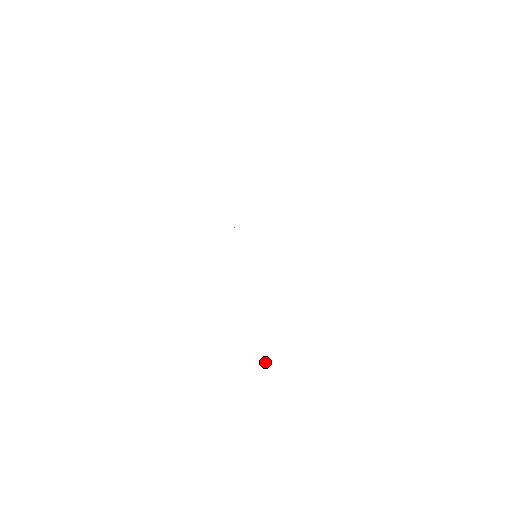
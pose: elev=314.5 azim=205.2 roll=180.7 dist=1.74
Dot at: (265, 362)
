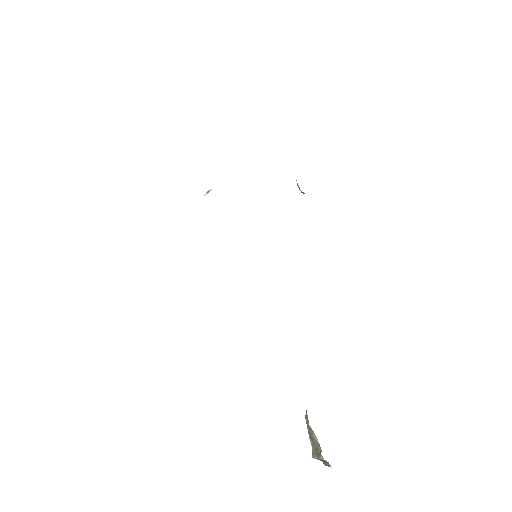
Dot at: (317, 459)
